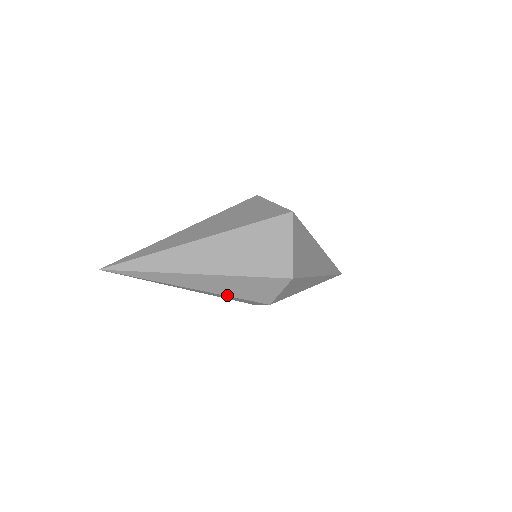
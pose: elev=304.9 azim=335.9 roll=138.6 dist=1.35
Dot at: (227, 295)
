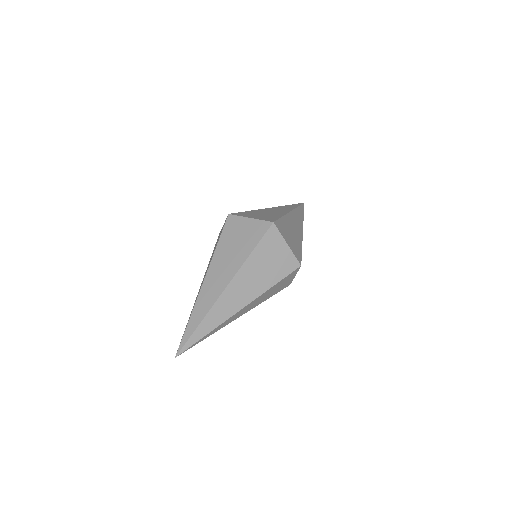
Dot at: (261, 302)
